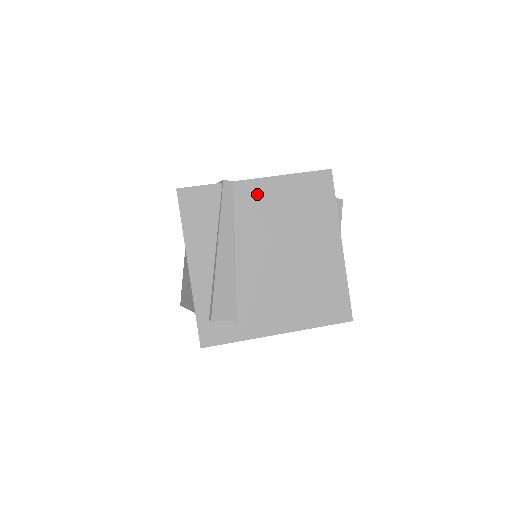
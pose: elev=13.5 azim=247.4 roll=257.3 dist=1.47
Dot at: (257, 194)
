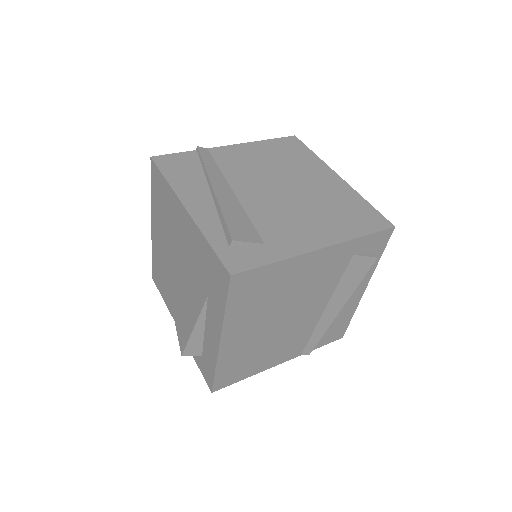
Dot at: (235, 154)
